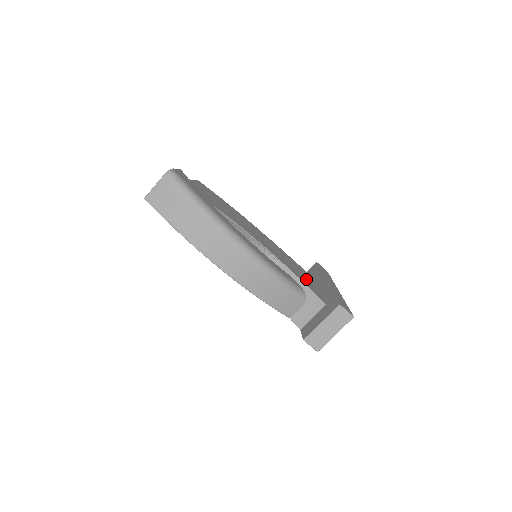
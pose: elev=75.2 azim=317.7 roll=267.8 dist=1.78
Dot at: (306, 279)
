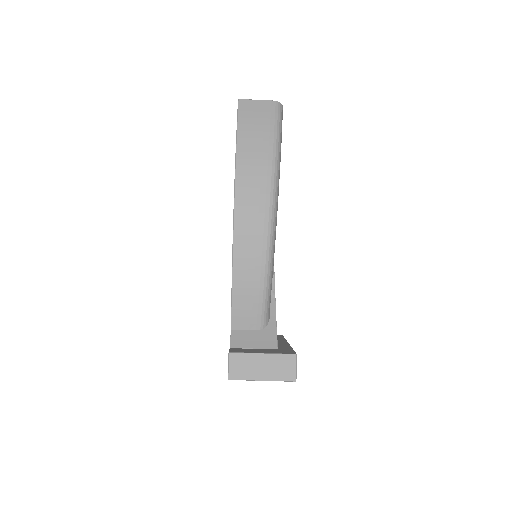
Dot at: occluded
